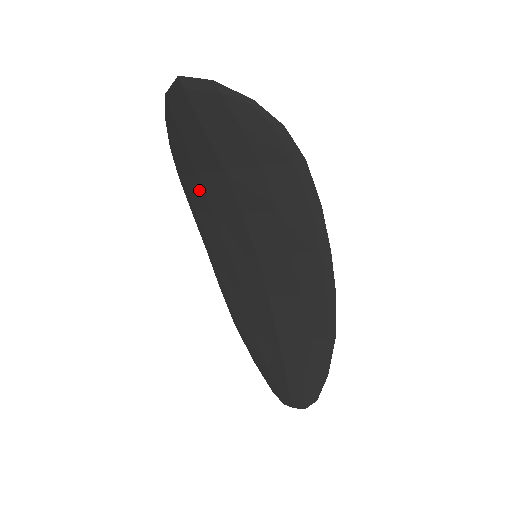
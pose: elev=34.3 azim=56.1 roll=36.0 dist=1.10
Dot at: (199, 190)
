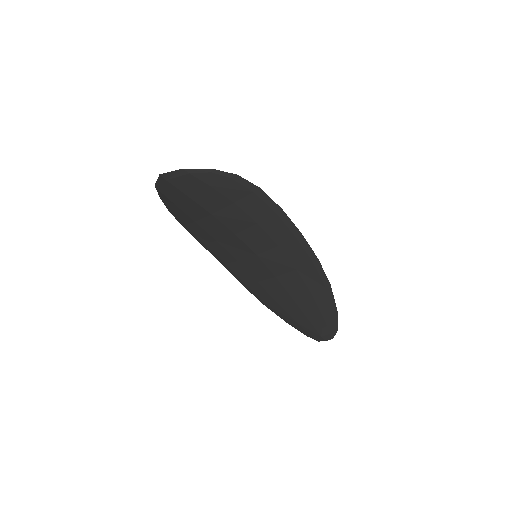
Dot at: (200, 230)
